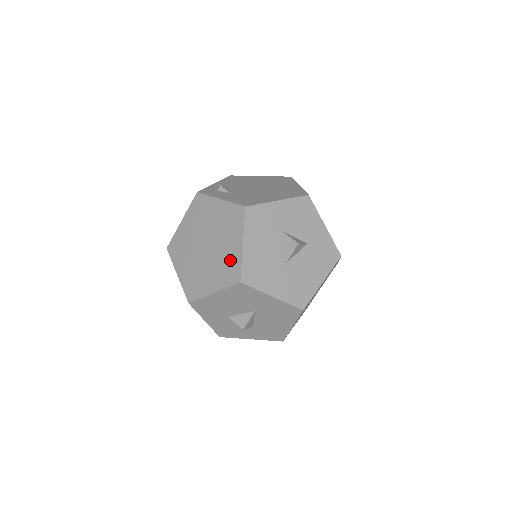
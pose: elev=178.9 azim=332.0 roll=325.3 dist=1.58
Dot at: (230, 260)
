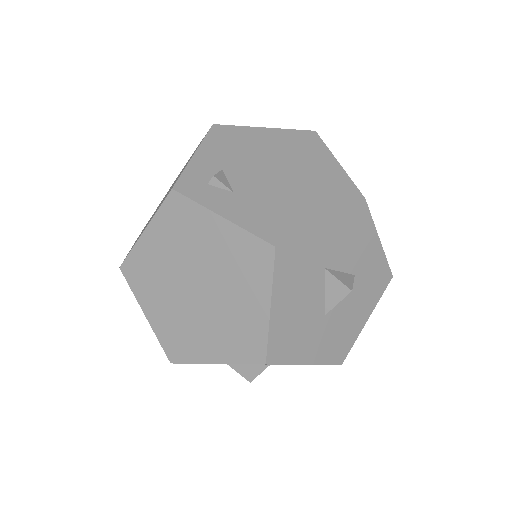
Dot at: (246, 325)
